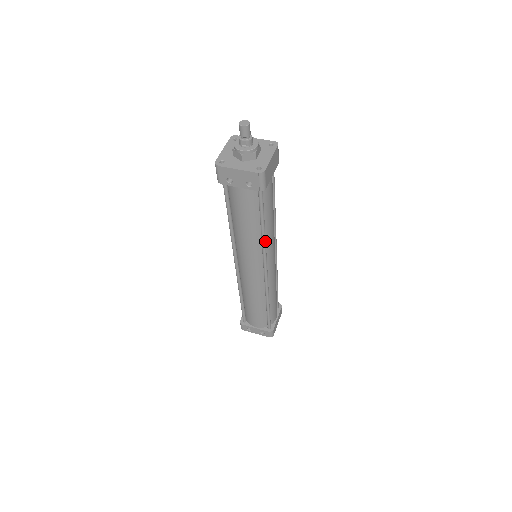
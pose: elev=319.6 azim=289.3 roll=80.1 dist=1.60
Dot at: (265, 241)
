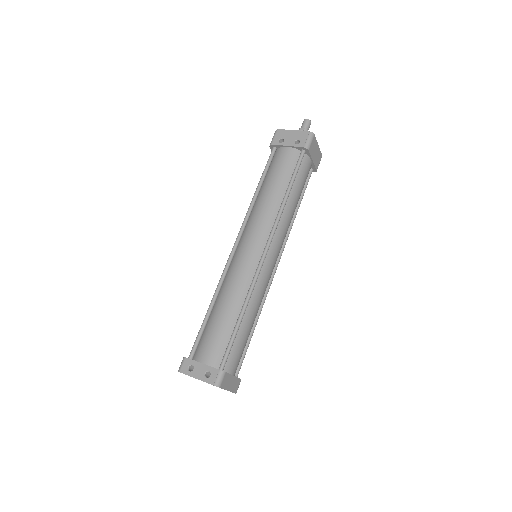
Dot at: (283, 209)
